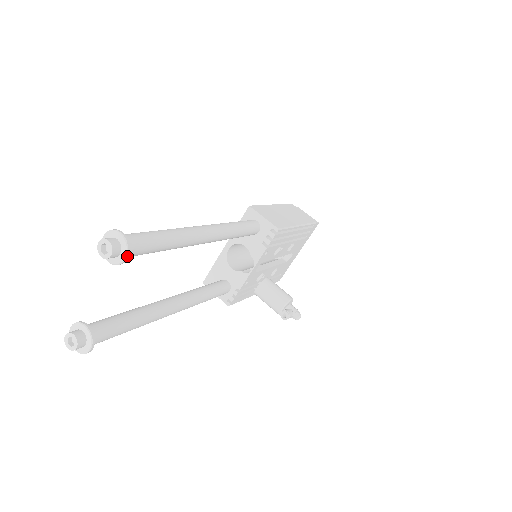
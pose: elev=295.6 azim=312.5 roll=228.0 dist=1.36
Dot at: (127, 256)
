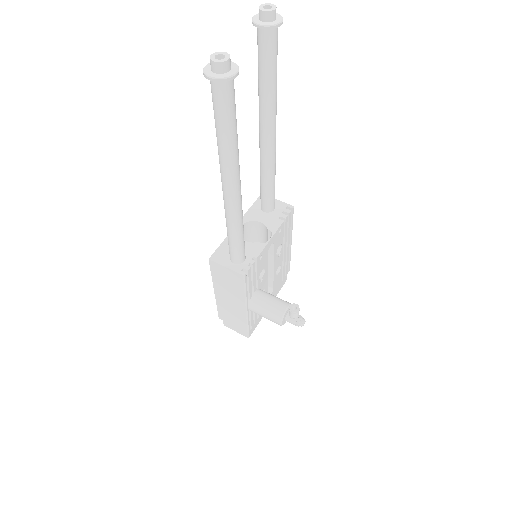
Dot at: (282, 22)
